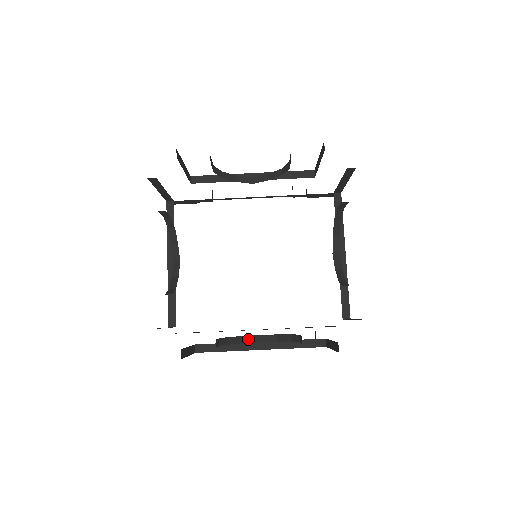
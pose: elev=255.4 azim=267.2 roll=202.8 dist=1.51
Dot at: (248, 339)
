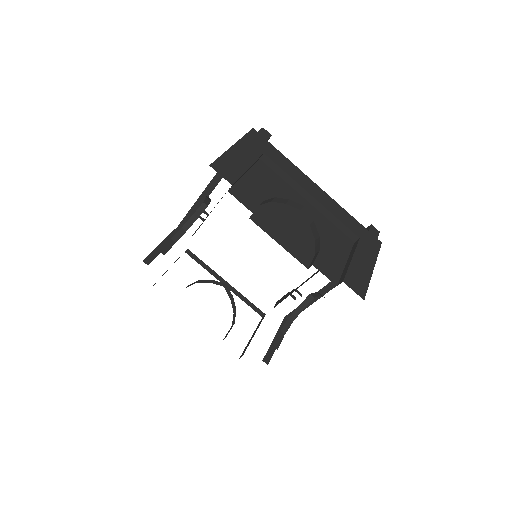
Dot at: (304, 304)
